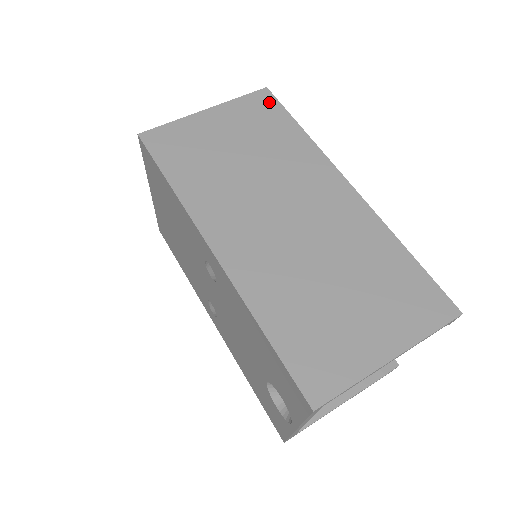
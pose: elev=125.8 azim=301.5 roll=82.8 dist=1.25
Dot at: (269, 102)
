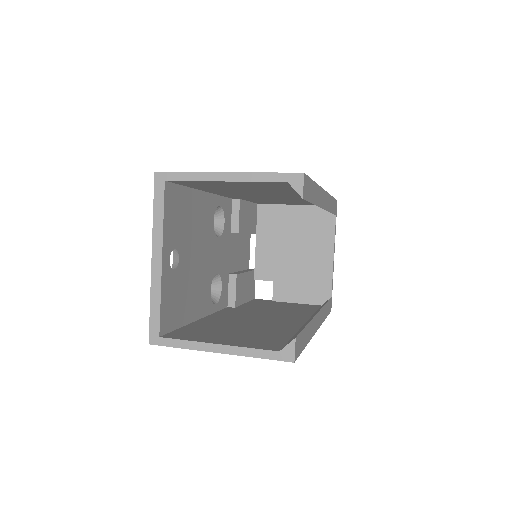
Dot at: occluded
